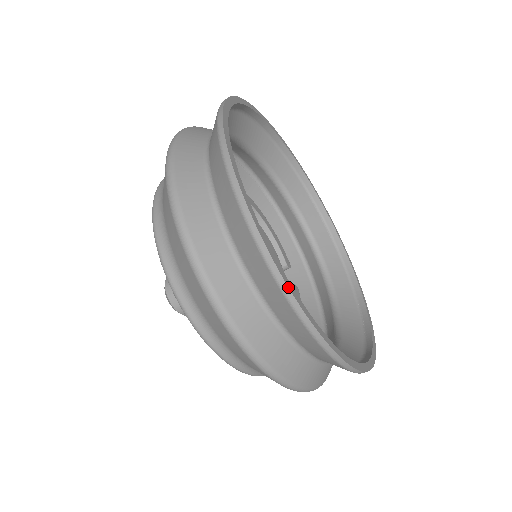
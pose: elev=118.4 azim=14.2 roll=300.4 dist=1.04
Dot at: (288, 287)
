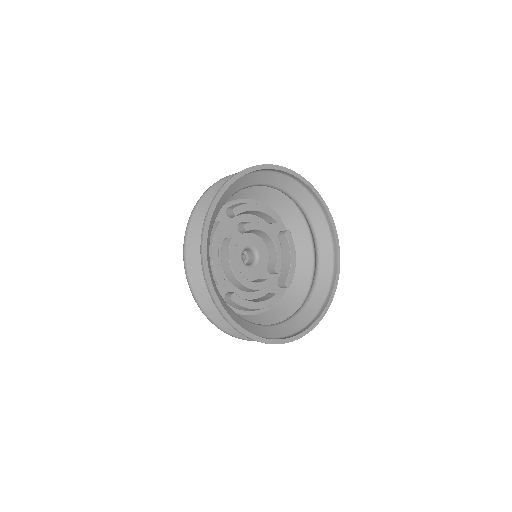
Dot at: occluded
